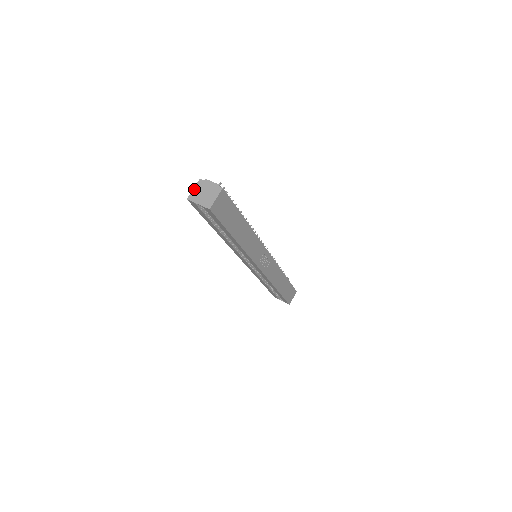
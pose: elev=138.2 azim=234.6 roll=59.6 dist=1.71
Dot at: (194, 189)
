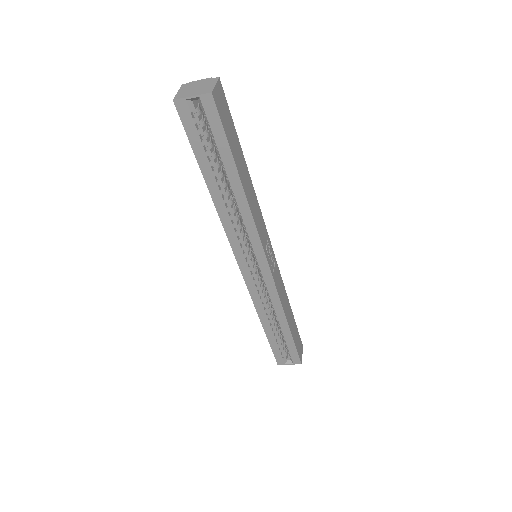
Dot at: (179, 91)
